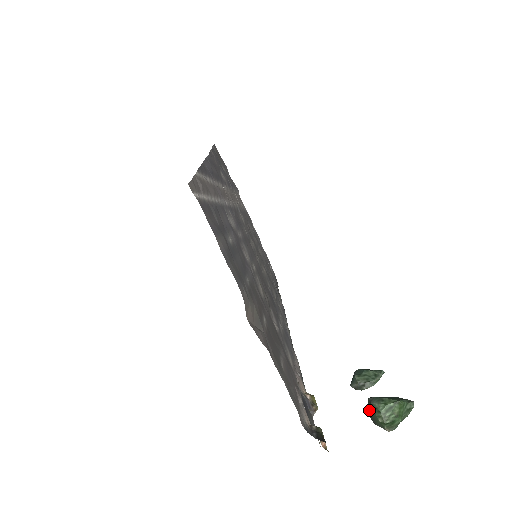
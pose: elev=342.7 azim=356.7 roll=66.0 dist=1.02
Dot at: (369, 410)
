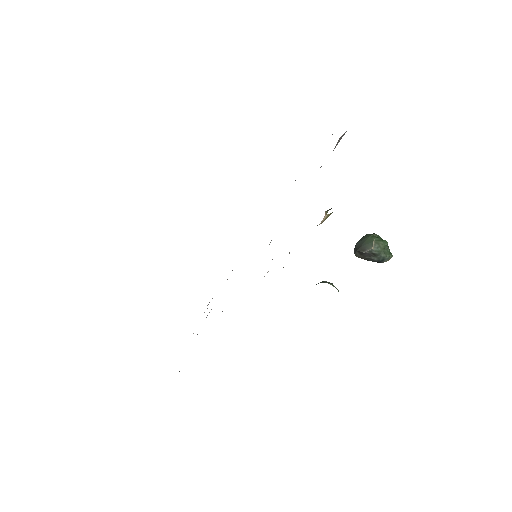
Dot at: (360, 239)
